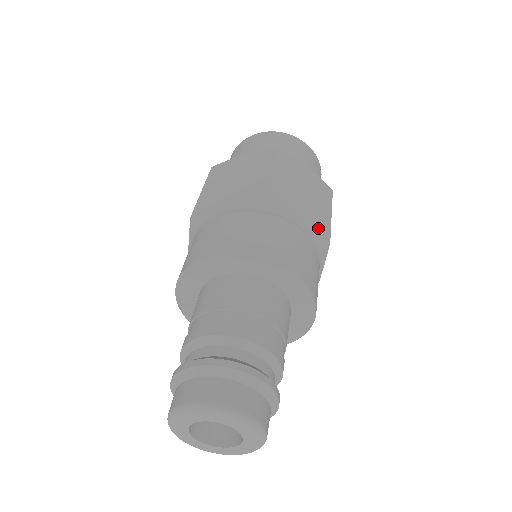
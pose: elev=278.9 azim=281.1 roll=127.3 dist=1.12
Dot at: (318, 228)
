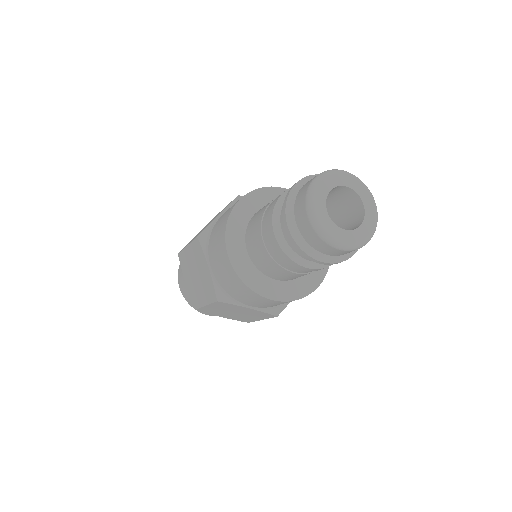
Dot at: occluded
